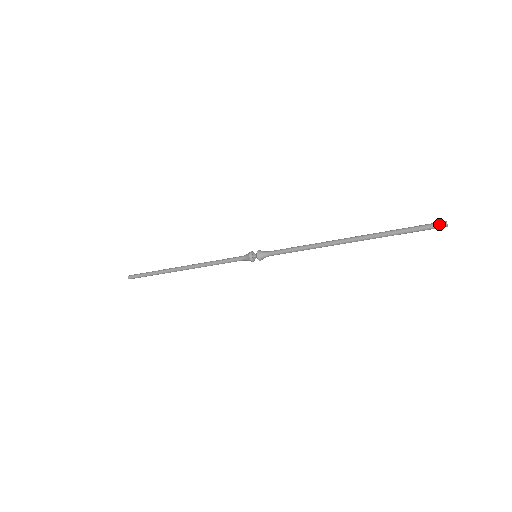
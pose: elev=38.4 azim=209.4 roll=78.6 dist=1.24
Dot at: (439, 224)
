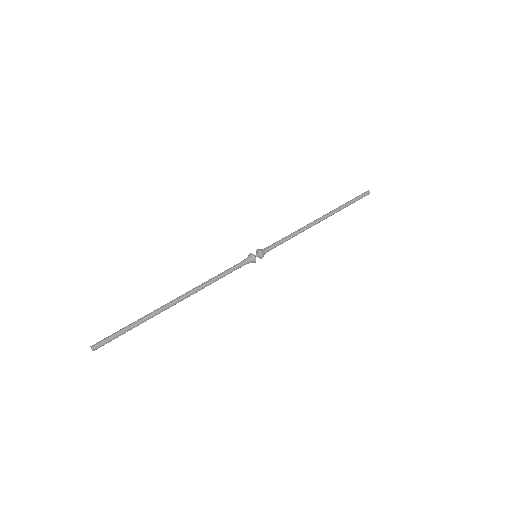
Dot at: (367, 194)
